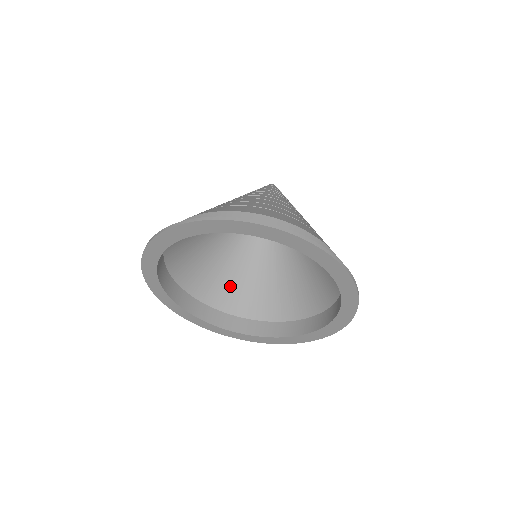
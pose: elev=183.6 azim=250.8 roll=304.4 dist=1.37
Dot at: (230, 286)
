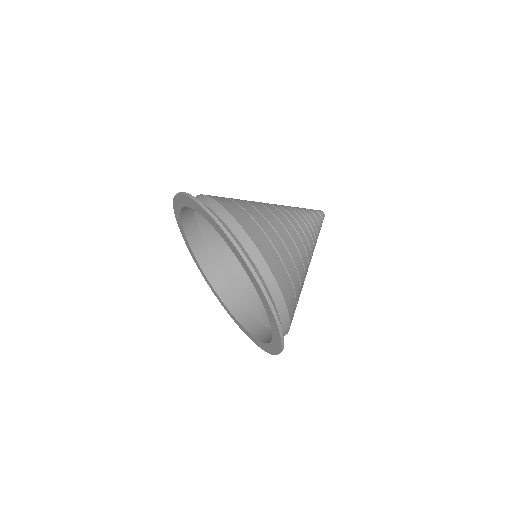
Dot at: occluded
